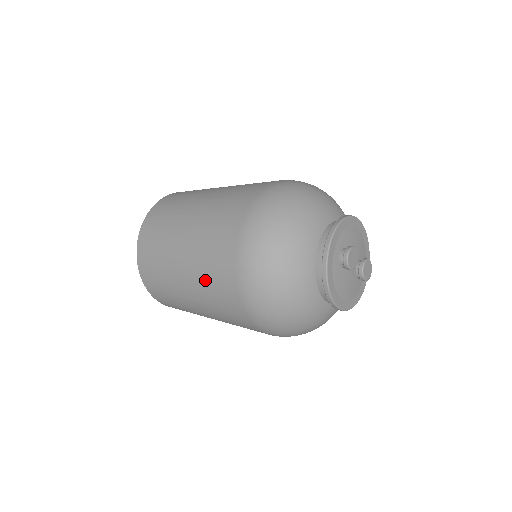
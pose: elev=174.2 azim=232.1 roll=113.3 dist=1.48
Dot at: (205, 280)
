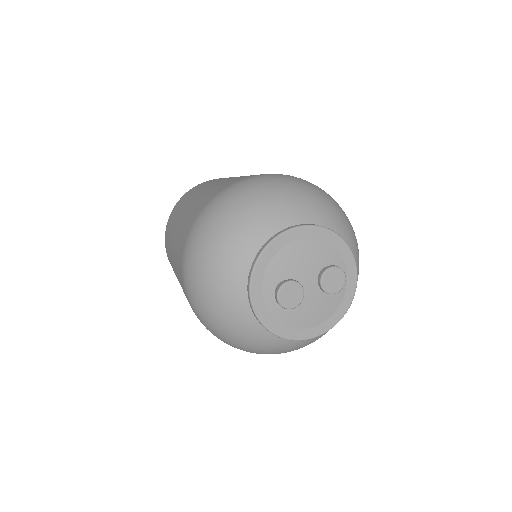
Dot at: occluded
